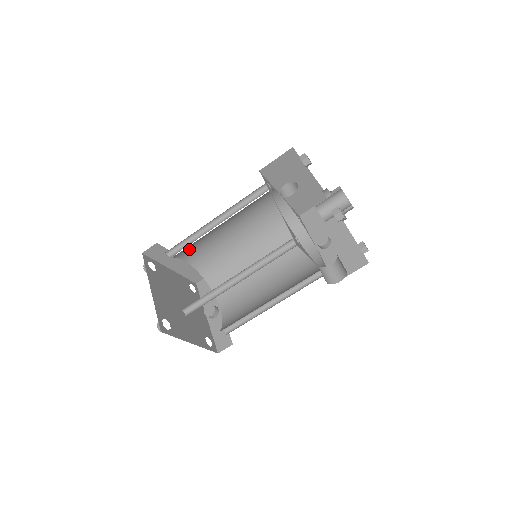
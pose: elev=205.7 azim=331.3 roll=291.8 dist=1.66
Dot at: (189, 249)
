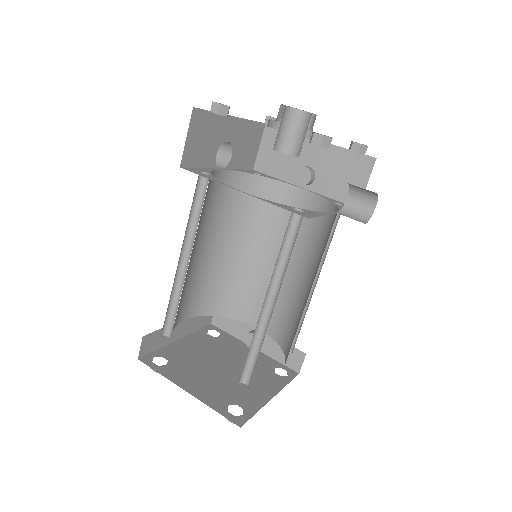
Dot at: (179, 308)
